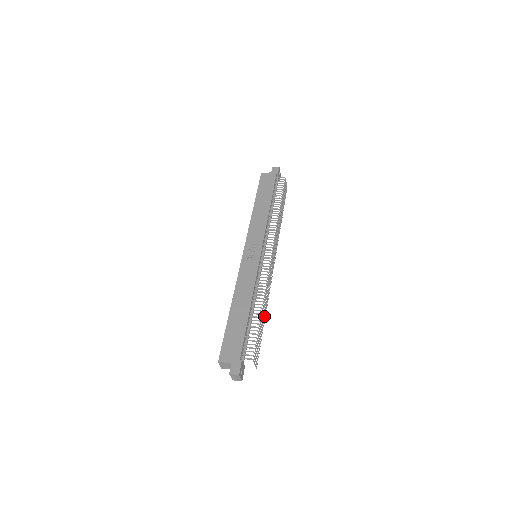
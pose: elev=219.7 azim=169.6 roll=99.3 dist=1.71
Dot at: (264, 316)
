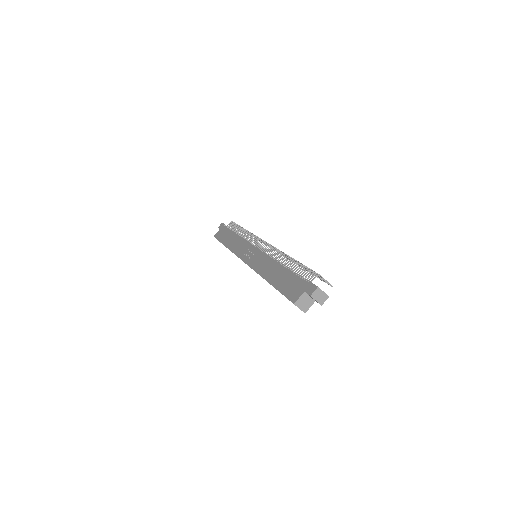
Dot at: occluded
